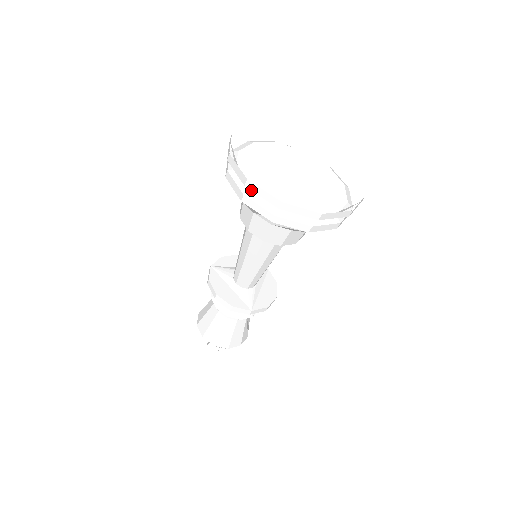
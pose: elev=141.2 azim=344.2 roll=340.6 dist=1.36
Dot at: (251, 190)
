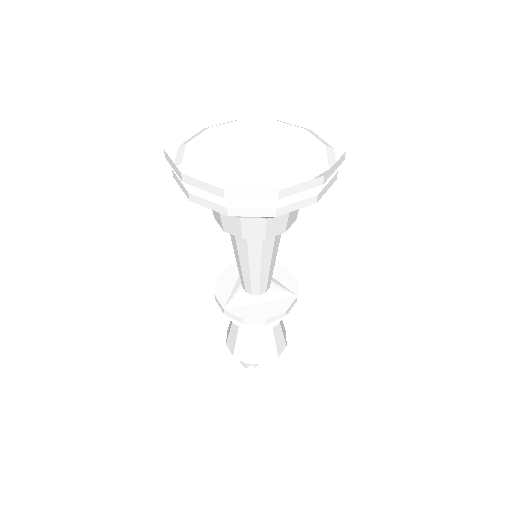
Dot at: occluded
